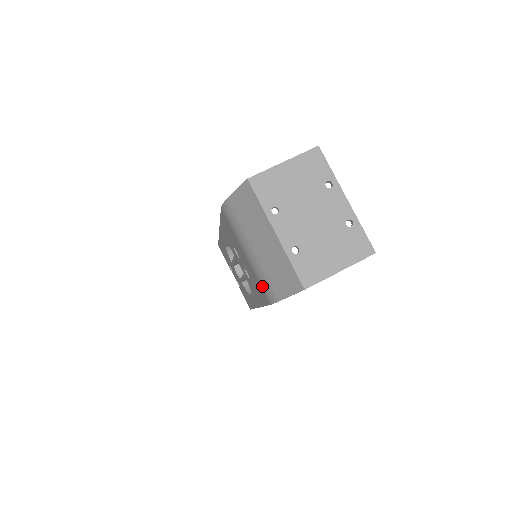
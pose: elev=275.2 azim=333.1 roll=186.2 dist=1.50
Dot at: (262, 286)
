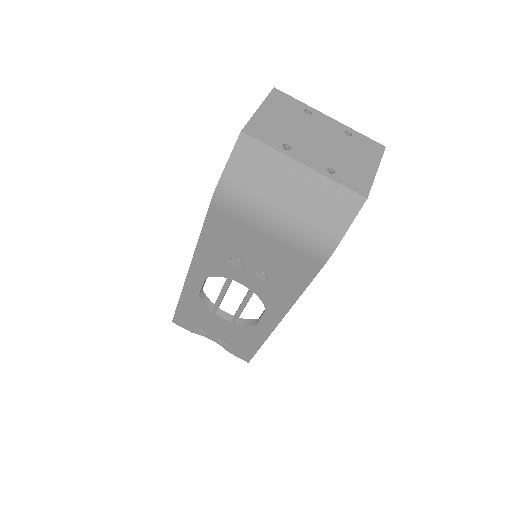
Dot at: (307, 248)
